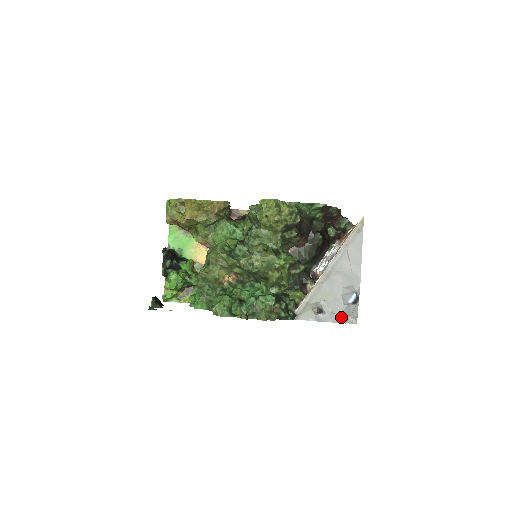
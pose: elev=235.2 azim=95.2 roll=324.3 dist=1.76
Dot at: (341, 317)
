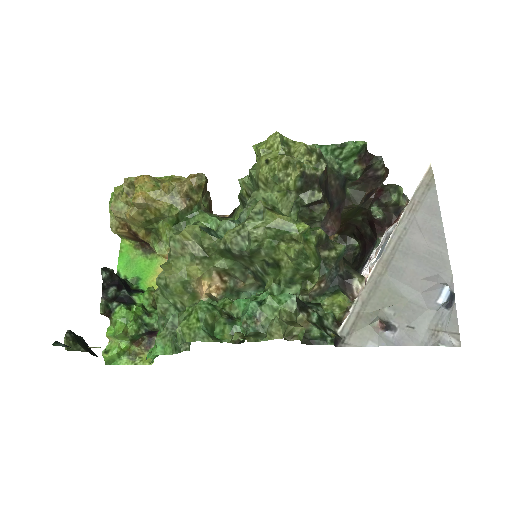
Dot at: (428, 334)
